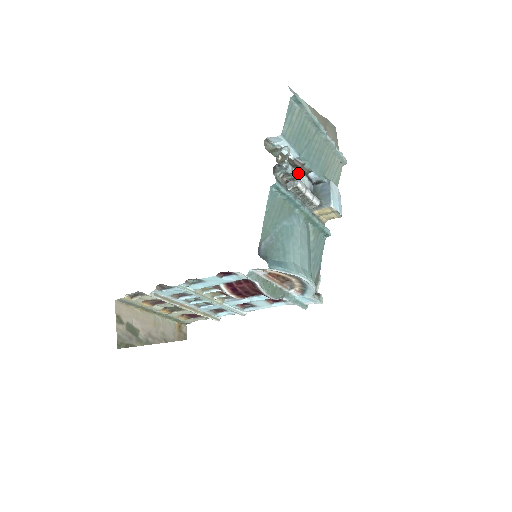
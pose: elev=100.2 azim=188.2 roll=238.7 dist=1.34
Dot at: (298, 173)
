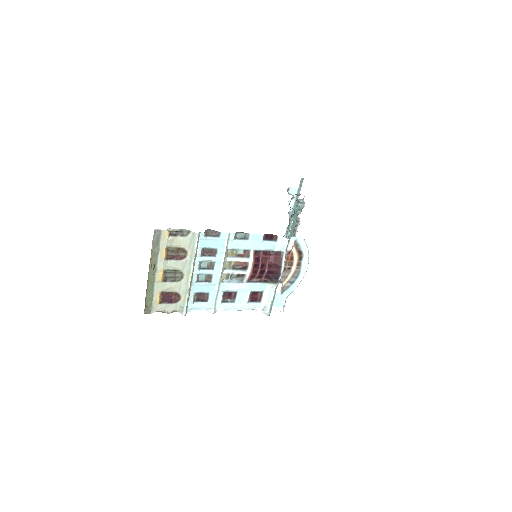
Dot at: occluded
